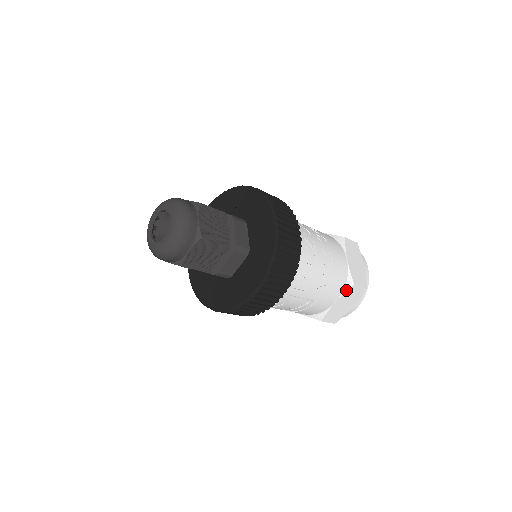
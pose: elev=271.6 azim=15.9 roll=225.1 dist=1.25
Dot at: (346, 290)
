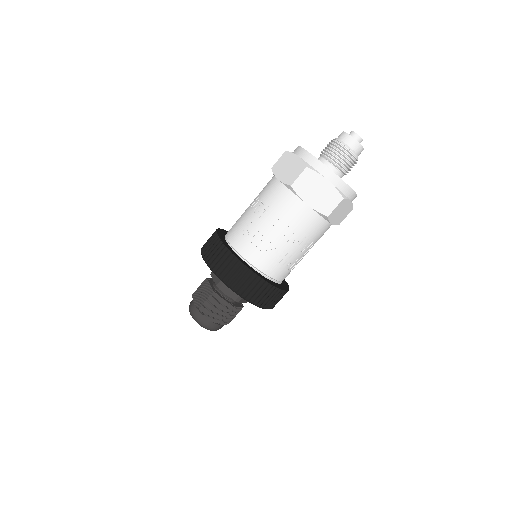
Dot at: (327, 220)
